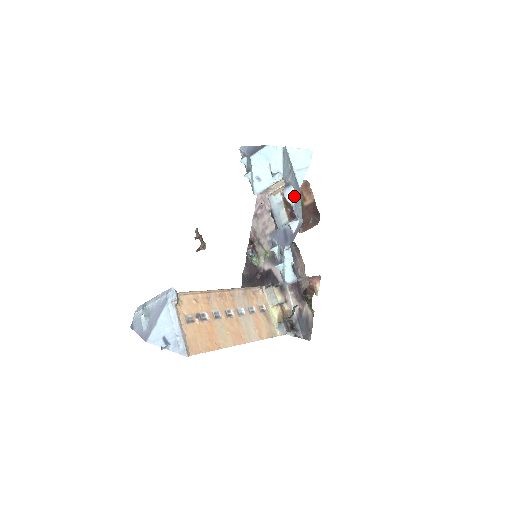
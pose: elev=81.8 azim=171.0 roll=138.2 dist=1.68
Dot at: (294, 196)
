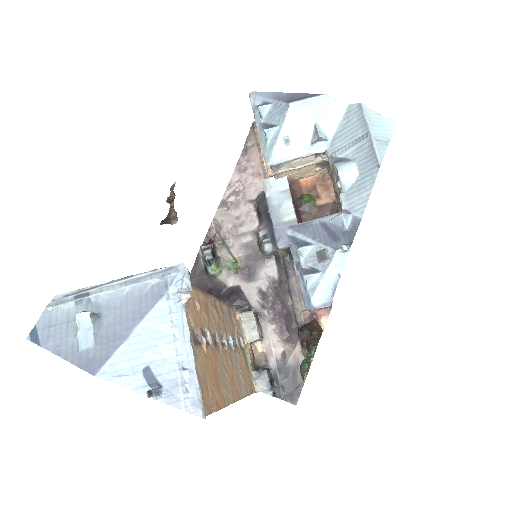
Dot at: (354, 177)
